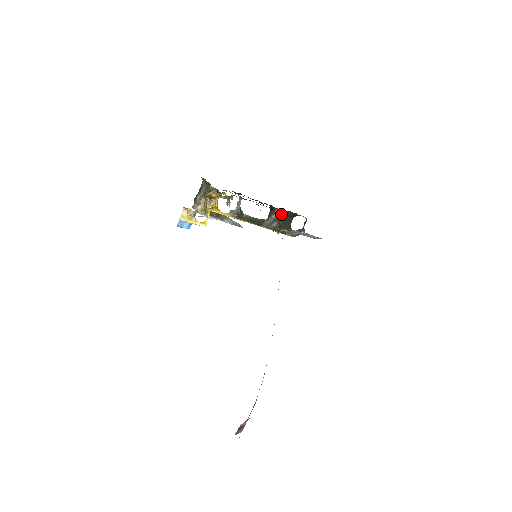
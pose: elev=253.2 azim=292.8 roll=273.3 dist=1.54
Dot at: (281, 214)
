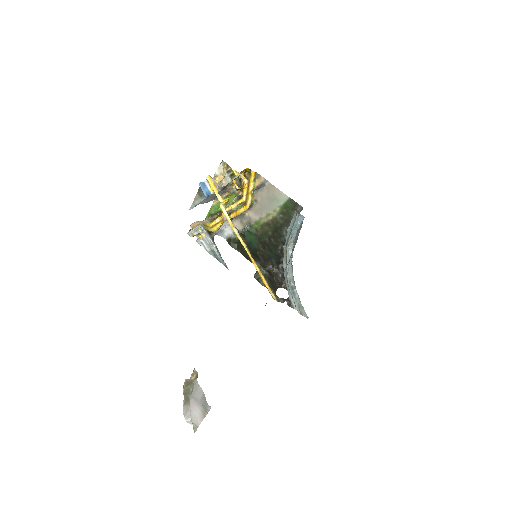
Dot at: (271, 273)
